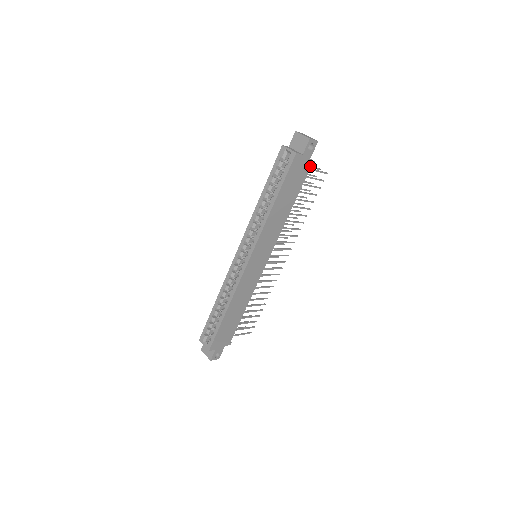
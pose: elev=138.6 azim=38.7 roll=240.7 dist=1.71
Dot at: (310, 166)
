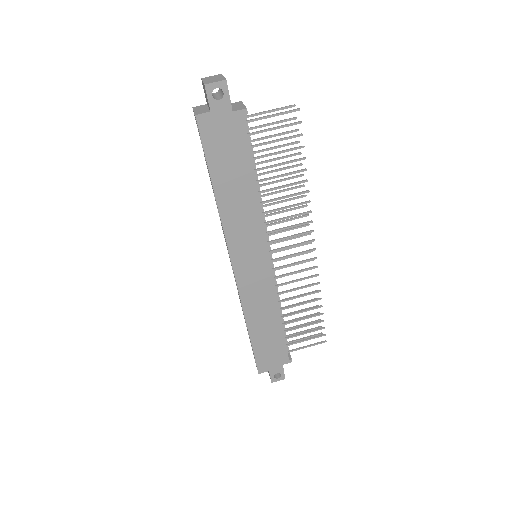
Dot at: (242, 119)
